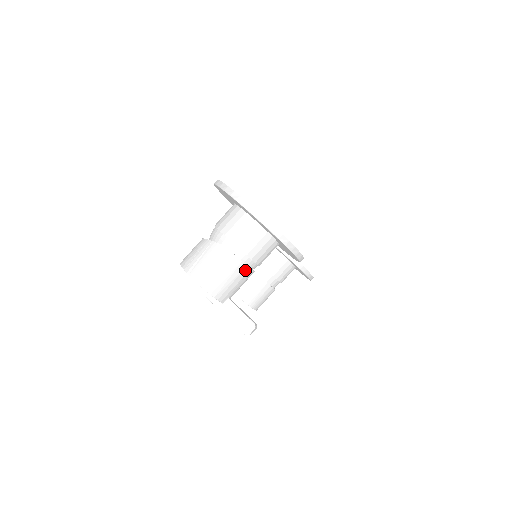
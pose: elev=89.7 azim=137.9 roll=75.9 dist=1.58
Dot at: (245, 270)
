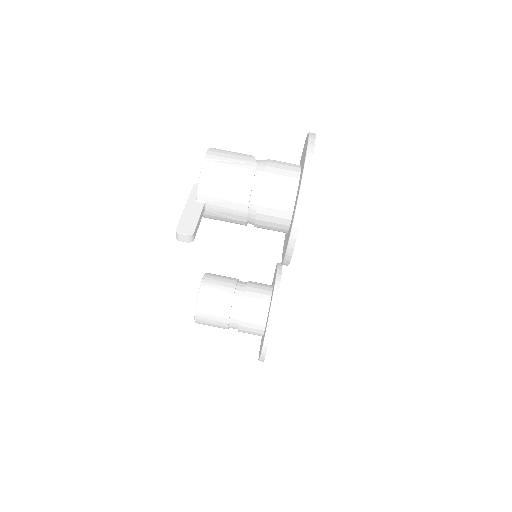
Dot at: (244, 198)
